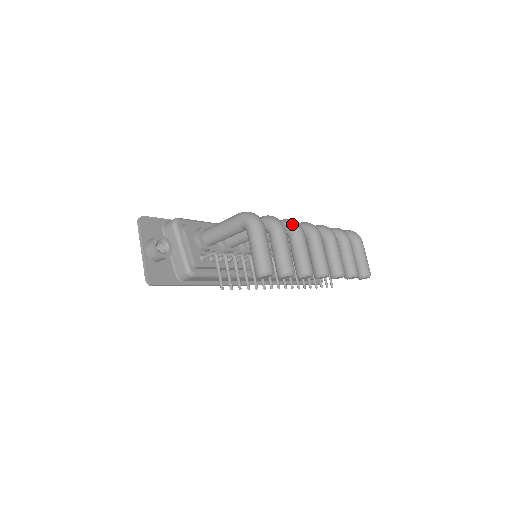
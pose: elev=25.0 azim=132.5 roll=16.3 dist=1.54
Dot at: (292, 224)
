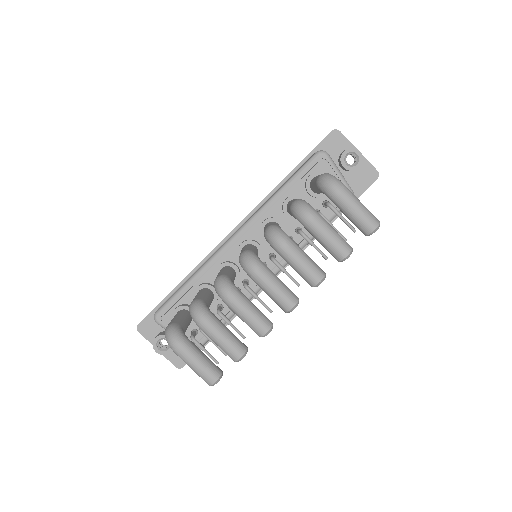
Dot at: (218, 294)
